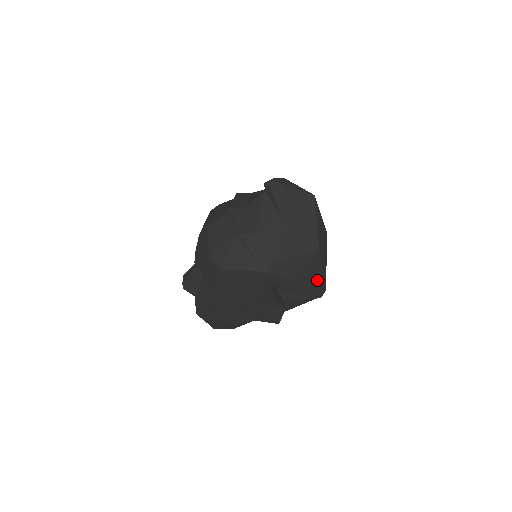
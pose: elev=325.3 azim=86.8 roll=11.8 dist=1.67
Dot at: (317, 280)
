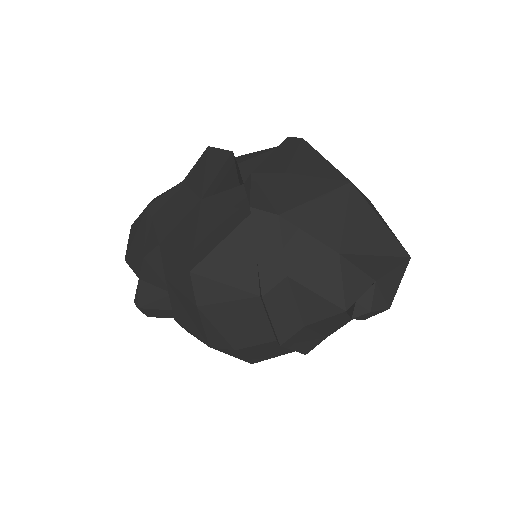
Dot at: occluded
